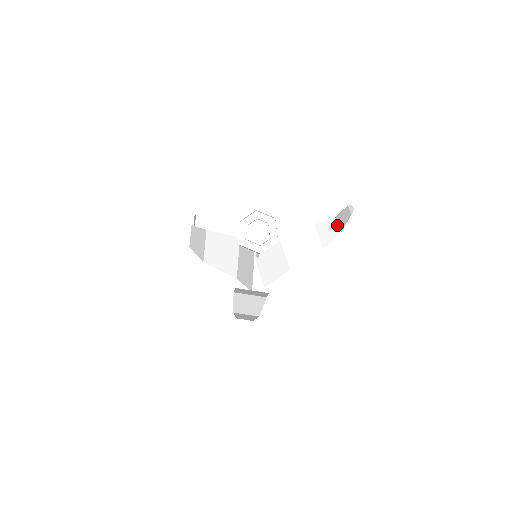
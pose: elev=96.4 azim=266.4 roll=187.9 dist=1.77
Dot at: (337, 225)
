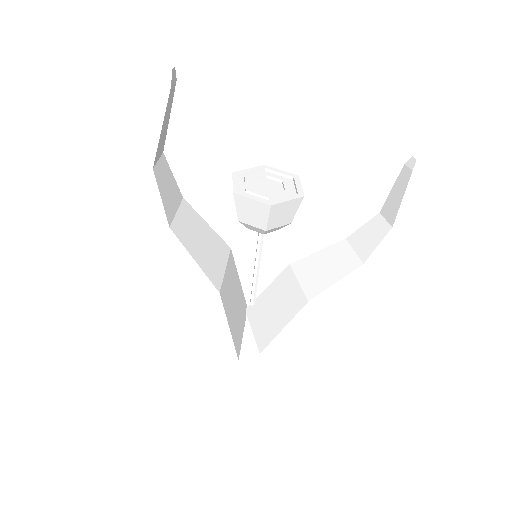
Dot at: (384, 220)
